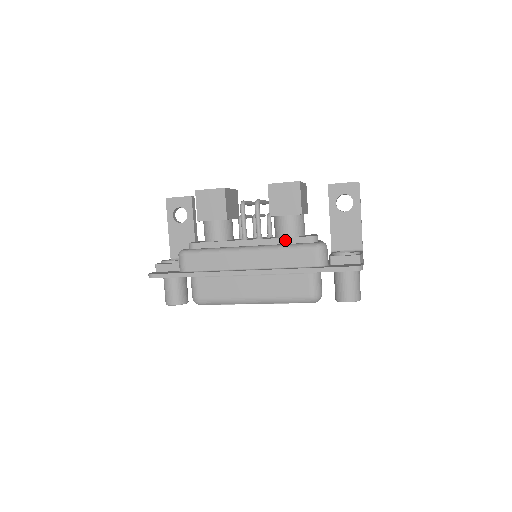
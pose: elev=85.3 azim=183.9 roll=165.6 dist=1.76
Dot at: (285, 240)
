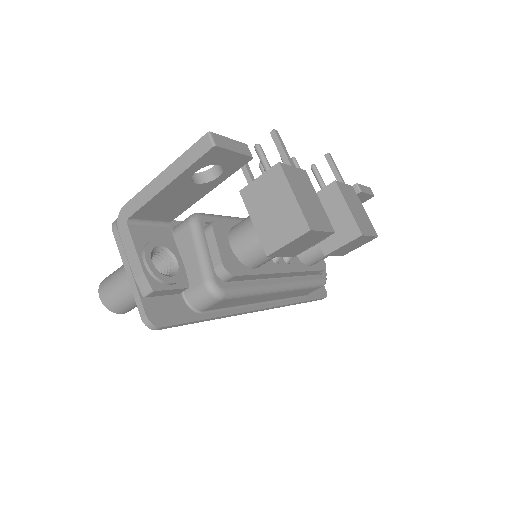
Dot at: (309, 272)
